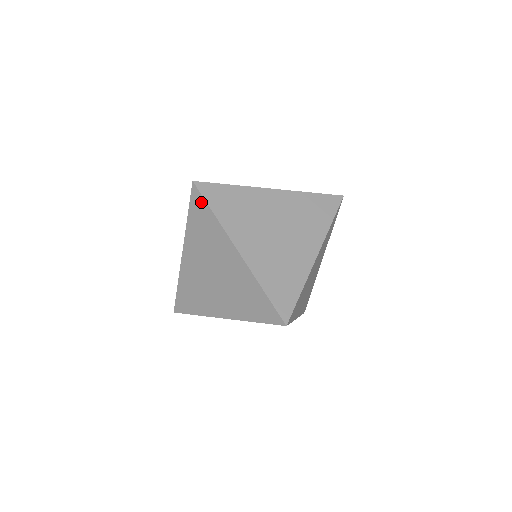
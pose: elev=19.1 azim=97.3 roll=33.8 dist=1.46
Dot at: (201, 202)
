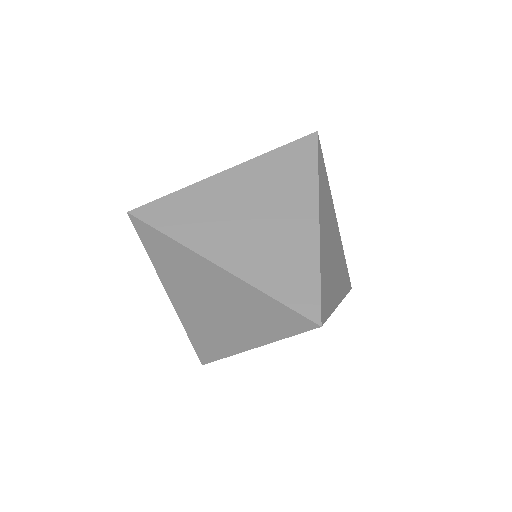
Dot at: (149, 231)
